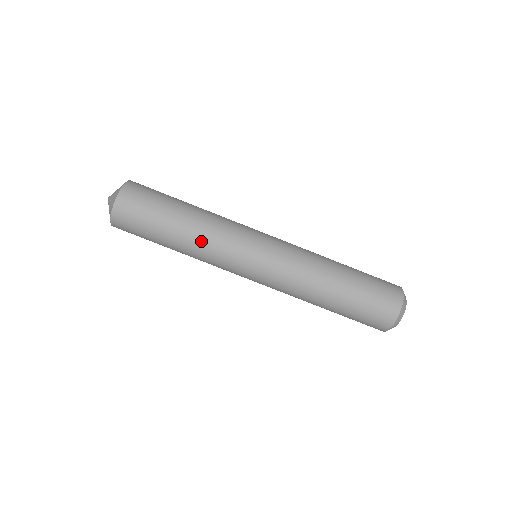
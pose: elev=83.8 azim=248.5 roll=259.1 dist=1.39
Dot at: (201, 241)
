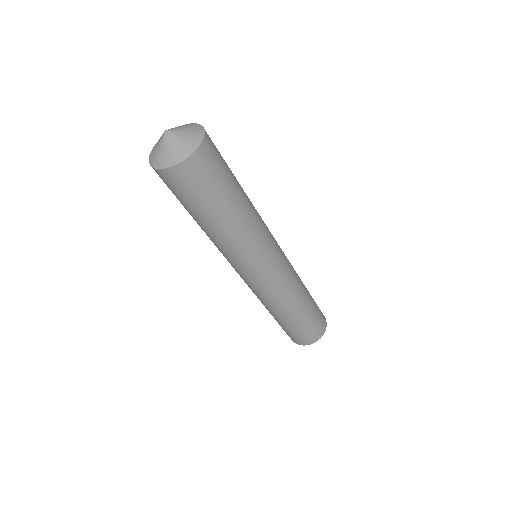
Dot at: occluded
